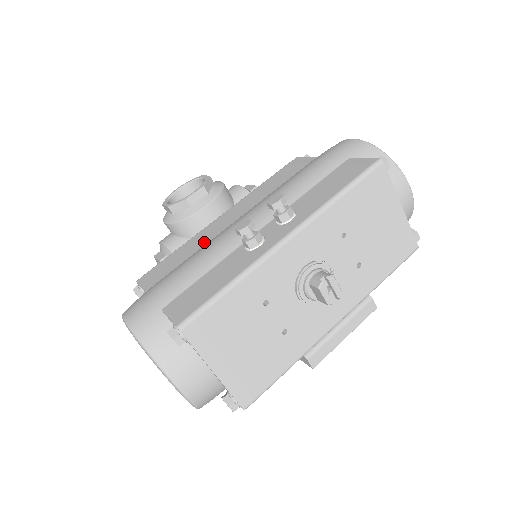
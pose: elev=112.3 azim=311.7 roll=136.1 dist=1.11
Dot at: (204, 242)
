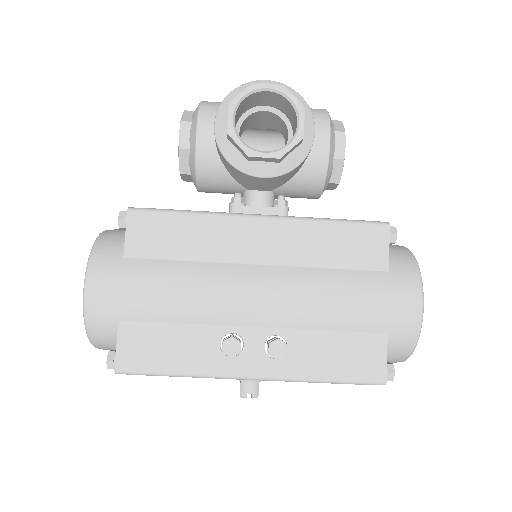
Dot at: (212, 253)
